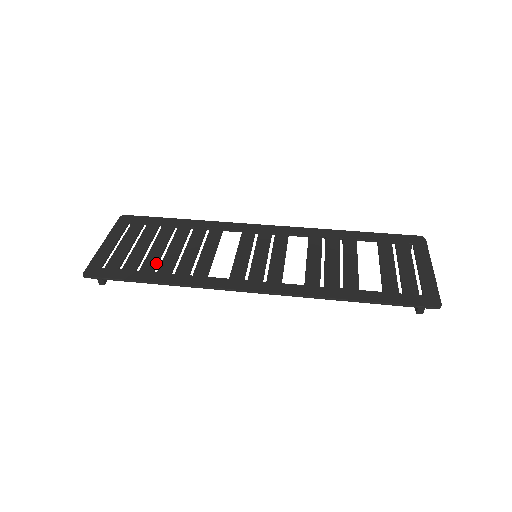
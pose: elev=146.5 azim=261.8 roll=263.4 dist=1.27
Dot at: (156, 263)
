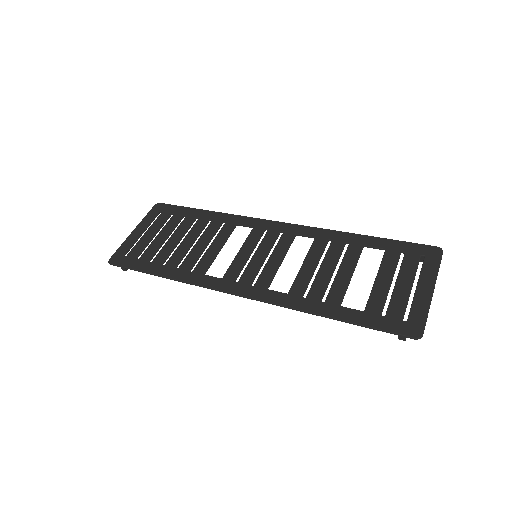
Dot at: (167, 256)
